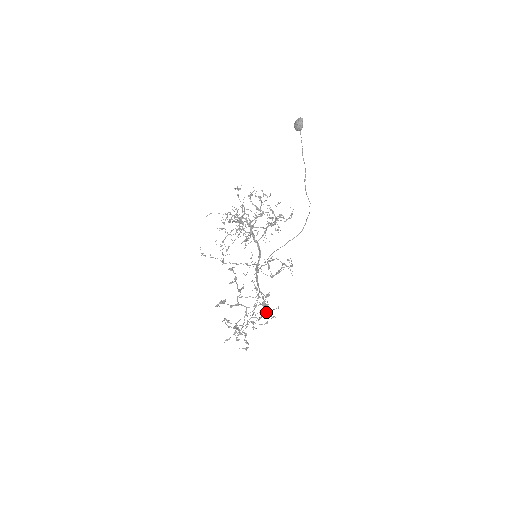
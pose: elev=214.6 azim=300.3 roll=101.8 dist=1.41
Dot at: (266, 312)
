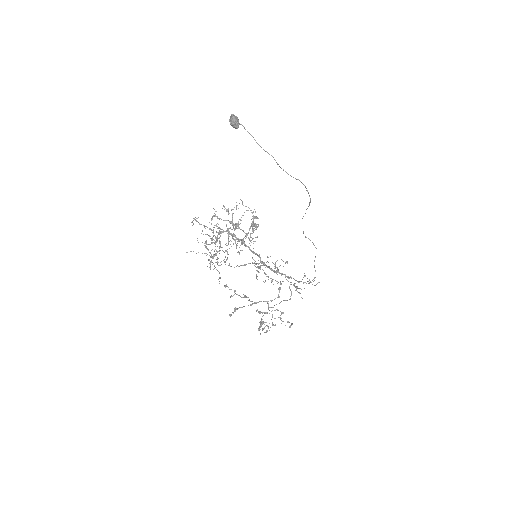
Dot at: occluded
